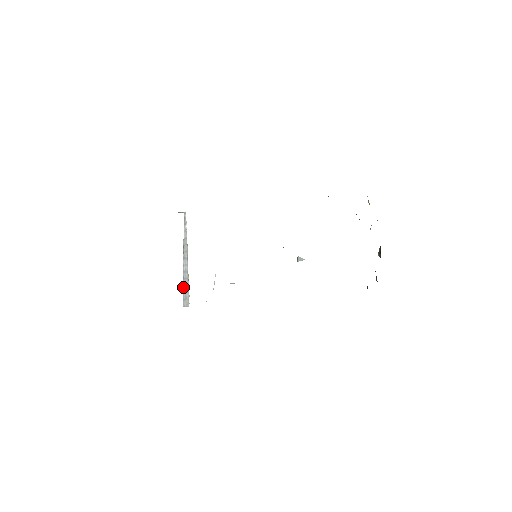
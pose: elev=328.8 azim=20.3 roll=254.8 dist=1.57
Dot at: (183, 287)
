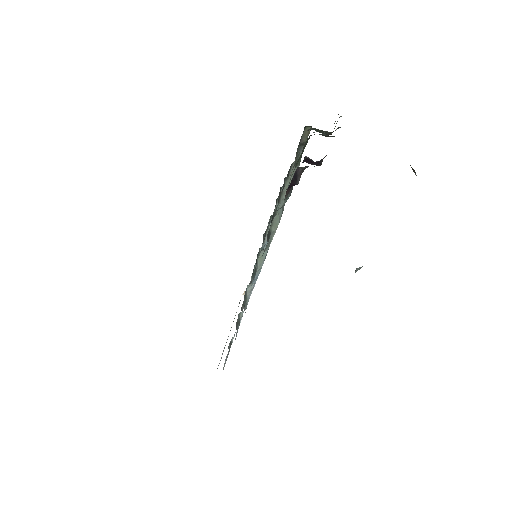
Dot at: occluded
